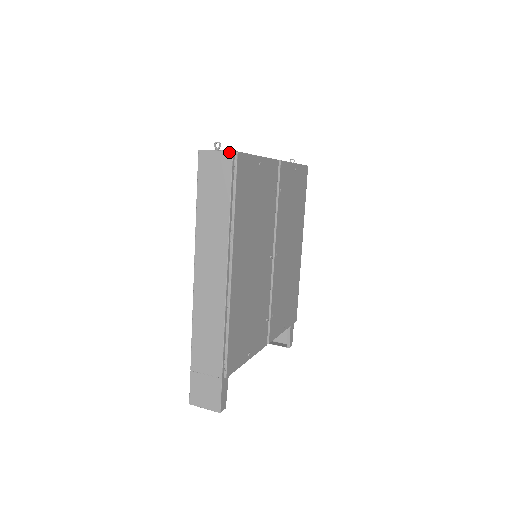
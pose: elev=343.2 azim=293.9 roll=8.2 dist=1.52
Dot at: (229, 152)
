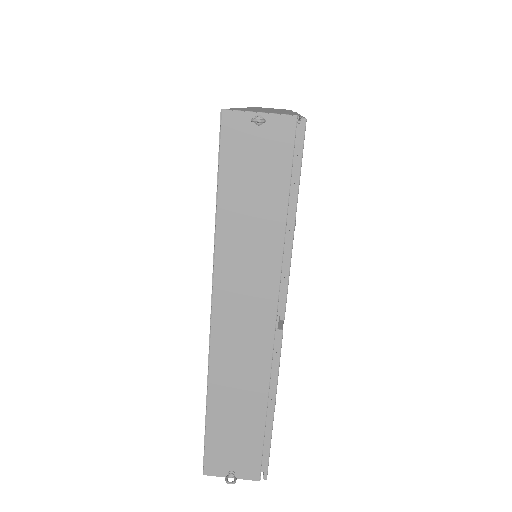
Dot at: (254, 479)
